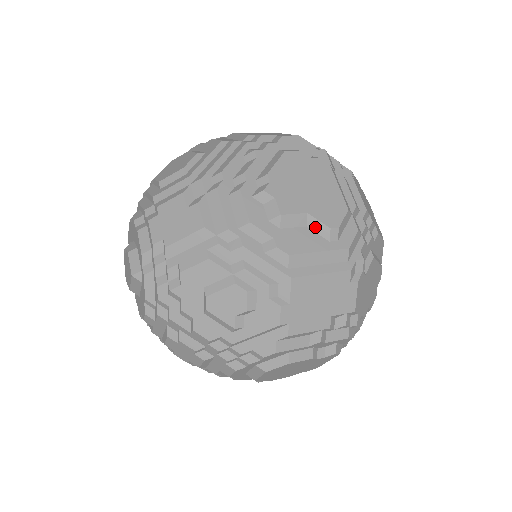
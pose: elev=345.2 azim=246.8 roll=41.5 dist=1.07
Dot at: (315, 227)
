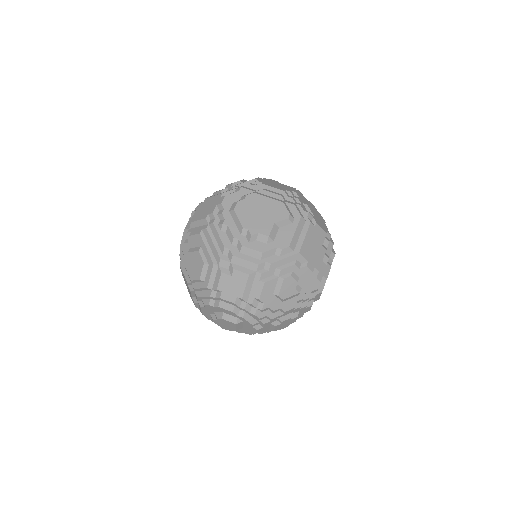
Dot at: (282, 224)
